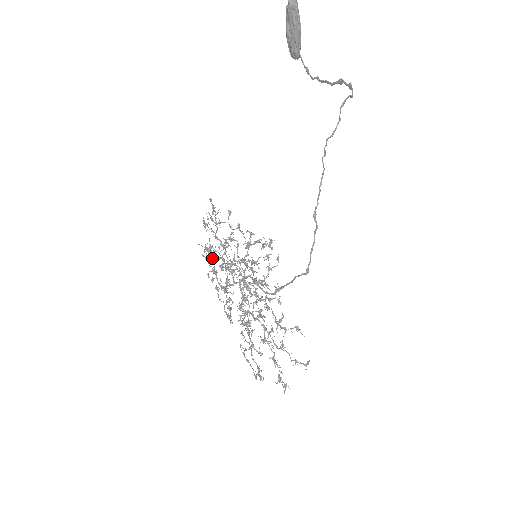
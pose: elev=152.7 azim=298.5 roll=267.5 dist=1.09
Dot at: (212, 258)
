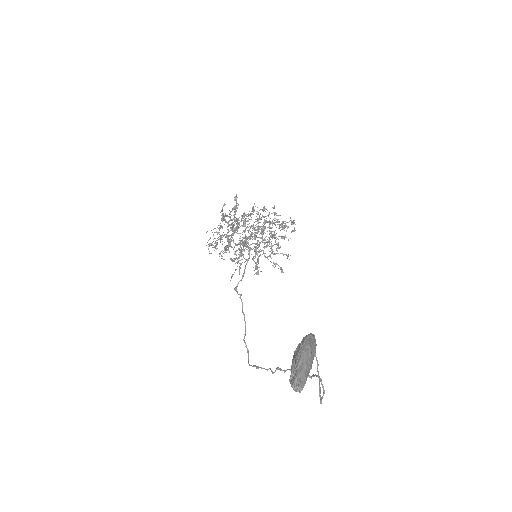
Dot at: (222, 228)
